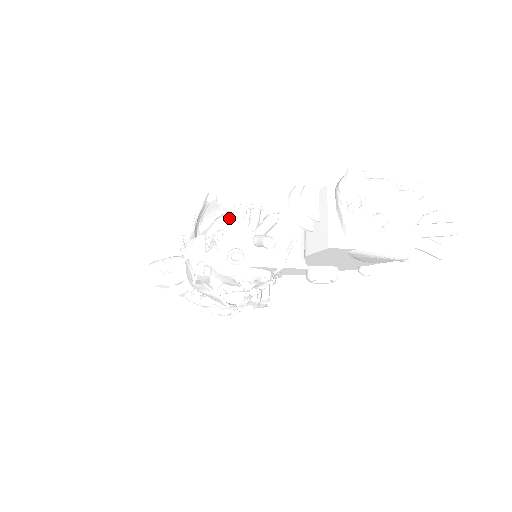
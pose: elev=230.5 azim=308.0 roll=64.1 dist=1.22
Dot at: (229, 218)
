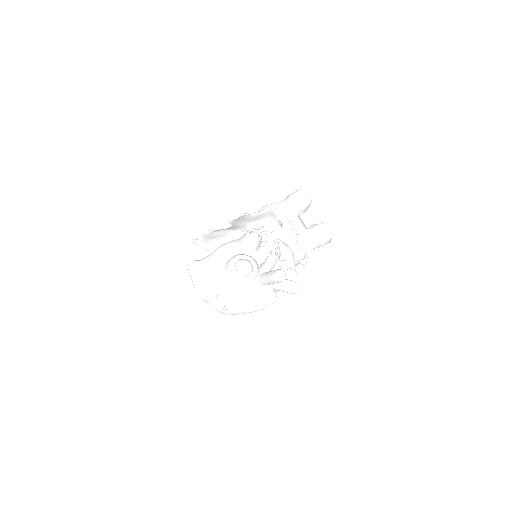
Dot at: occluded
